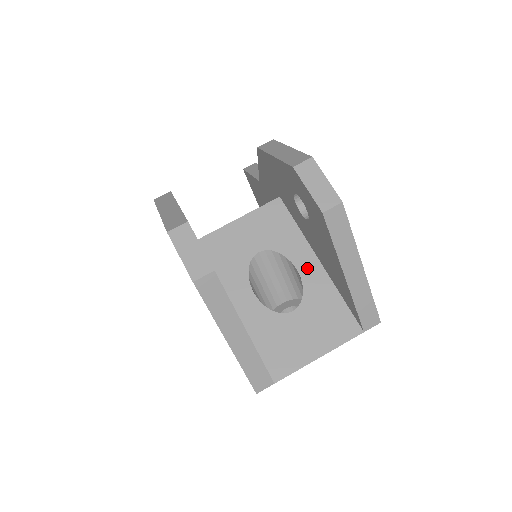
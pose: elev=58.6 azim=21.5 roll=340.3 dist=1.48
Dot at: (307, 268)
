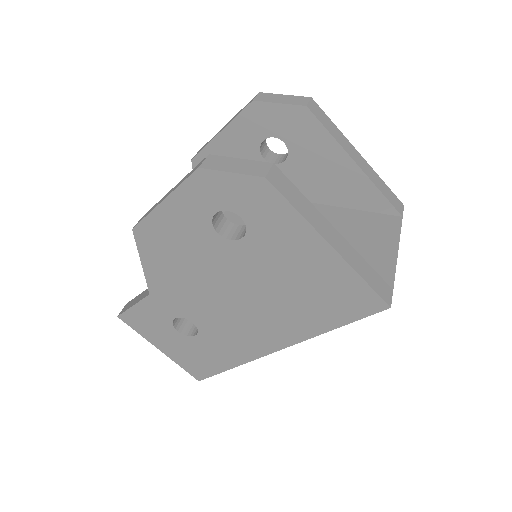
Dot at: occluded
